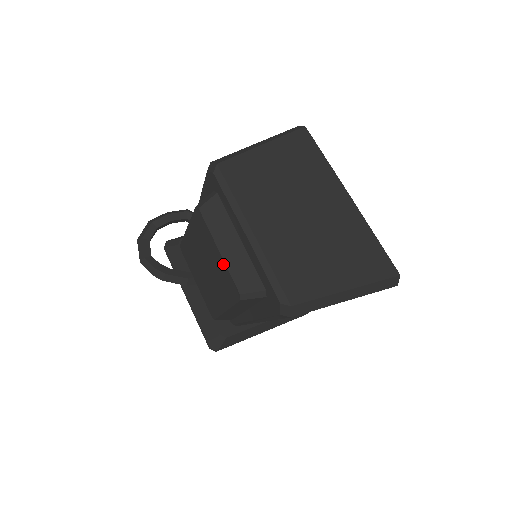
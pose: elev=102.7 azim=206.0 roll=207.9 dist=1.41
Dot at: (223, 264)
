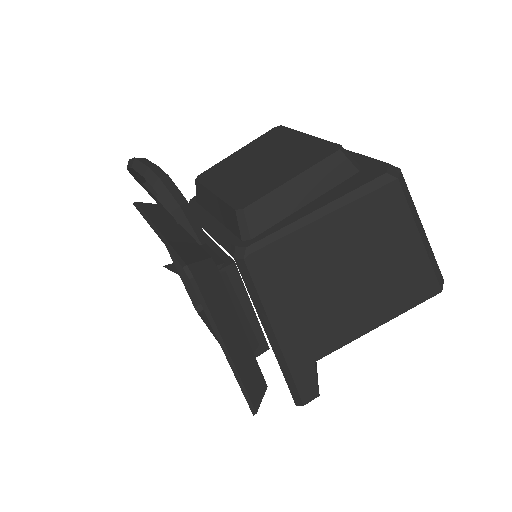
Dot at: (313, 139)
